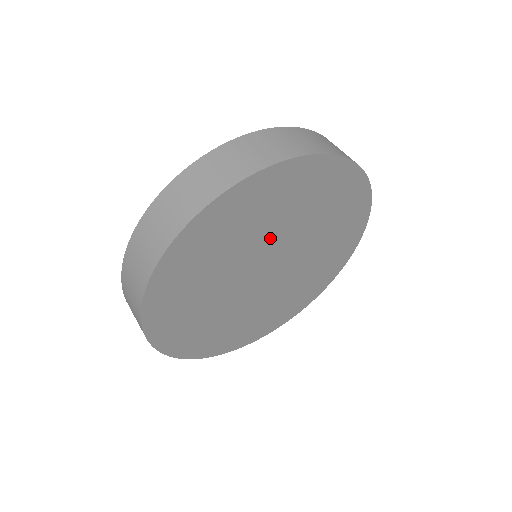
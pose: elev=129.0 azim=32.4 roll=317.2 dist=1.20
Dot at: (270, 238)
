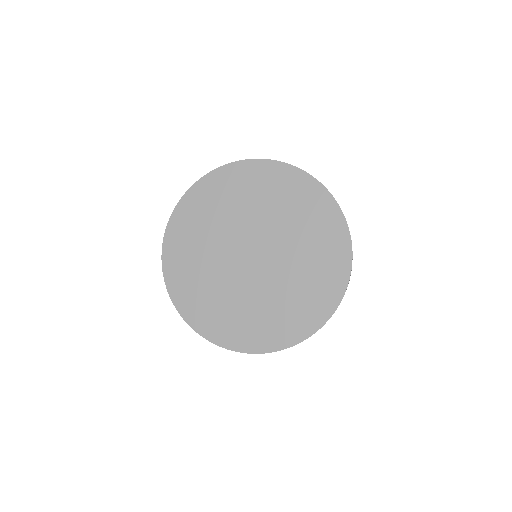
Dot at: (229, 231)
